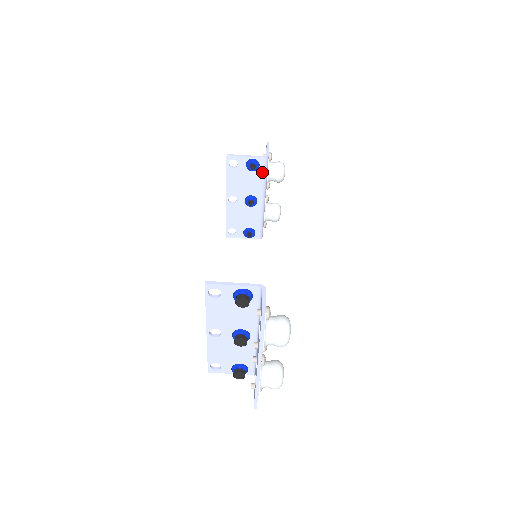
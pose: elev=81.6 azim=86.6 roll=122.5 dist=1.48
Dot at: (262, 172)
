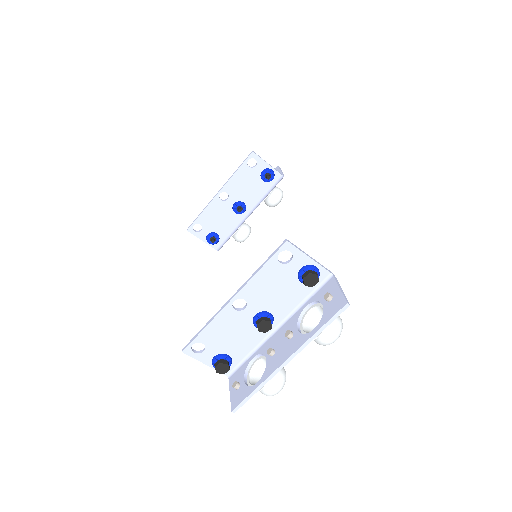
Dot at: (270, 187)
